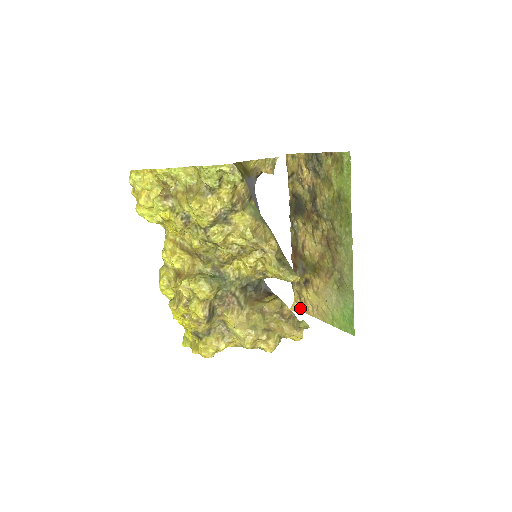
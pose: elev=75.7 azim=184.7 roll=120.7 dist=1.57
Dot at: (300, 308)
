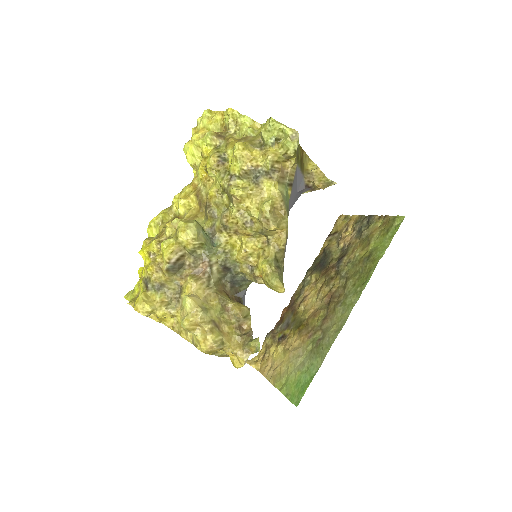
Dot at: (258, 365)
